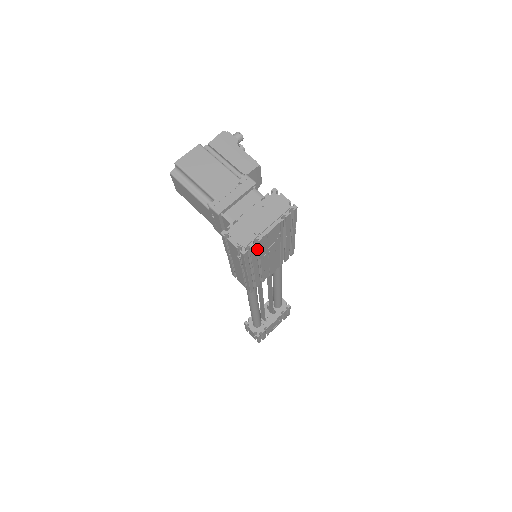
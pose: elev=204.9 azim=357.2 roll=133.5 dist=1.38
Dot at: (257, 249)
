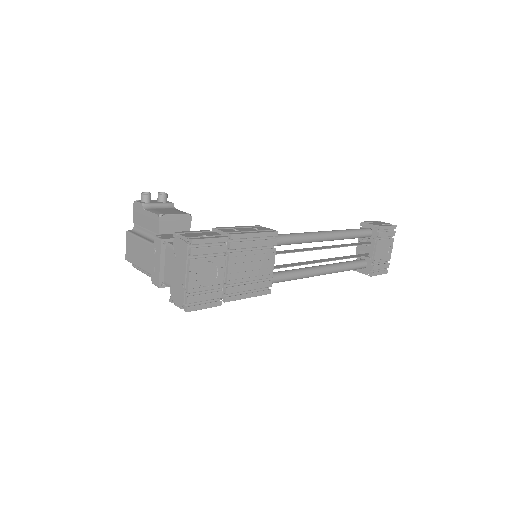
Dot at: (205, 289)
